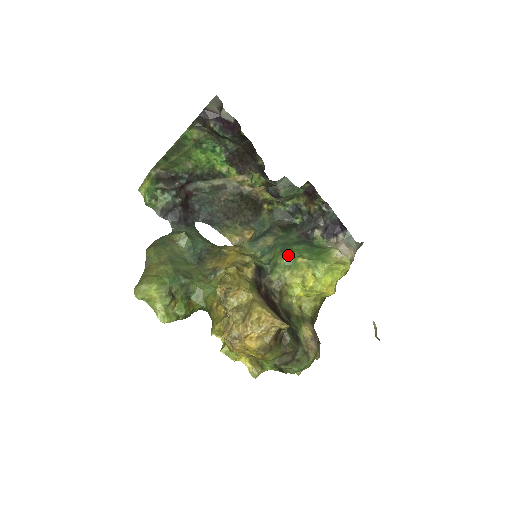
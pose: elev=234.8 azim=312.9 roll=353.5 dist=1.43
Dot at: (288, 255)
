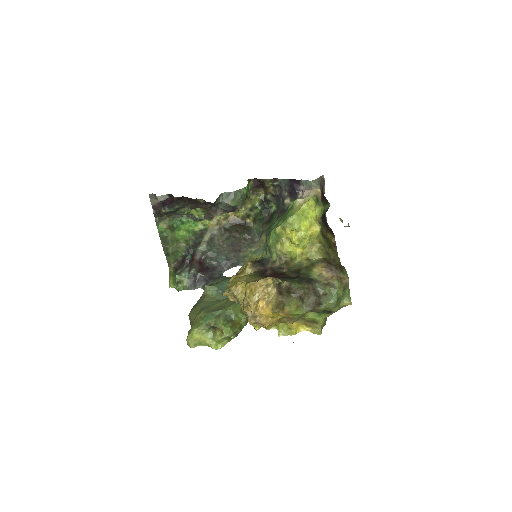
Dot at: (270, 235)
